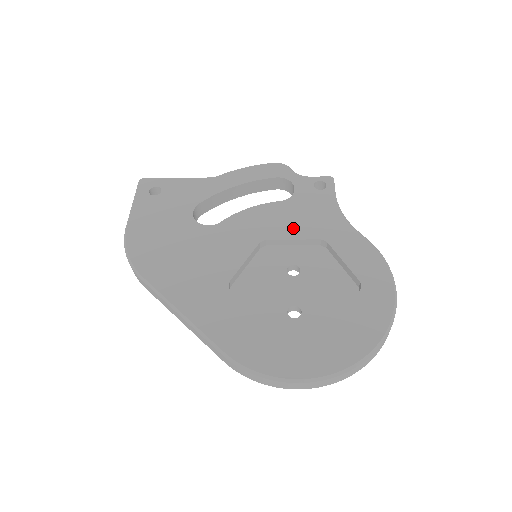
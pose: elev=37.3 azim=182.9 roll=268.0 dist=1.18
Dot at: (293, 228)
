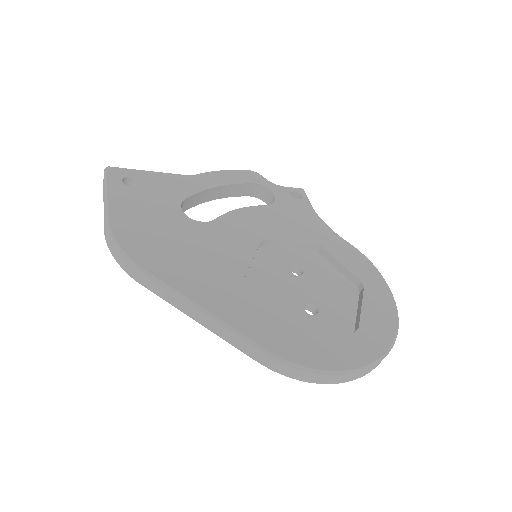
Dot at: (287, 231)
